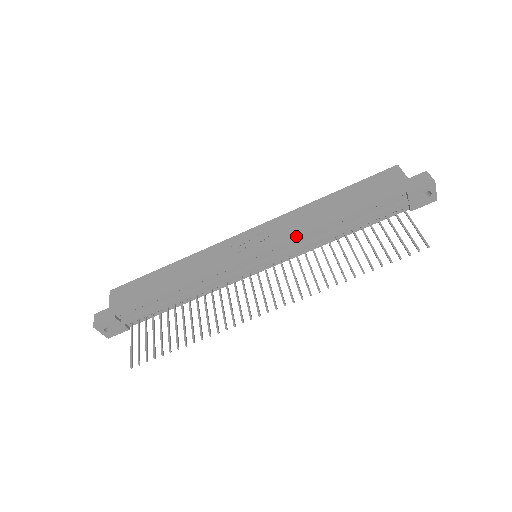
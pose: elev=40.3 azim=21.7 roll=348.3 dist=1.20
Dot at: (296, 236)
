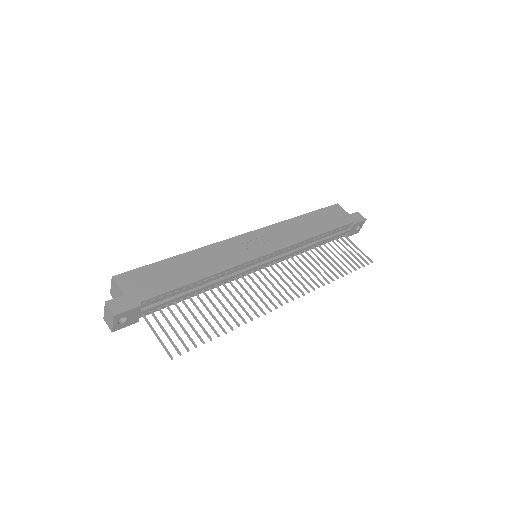
Dot at: (294, 243)
